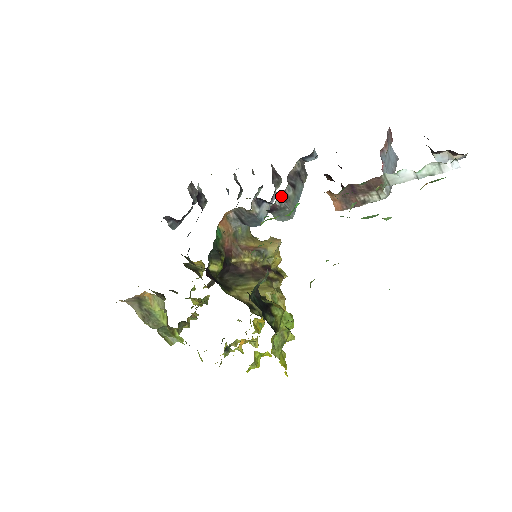
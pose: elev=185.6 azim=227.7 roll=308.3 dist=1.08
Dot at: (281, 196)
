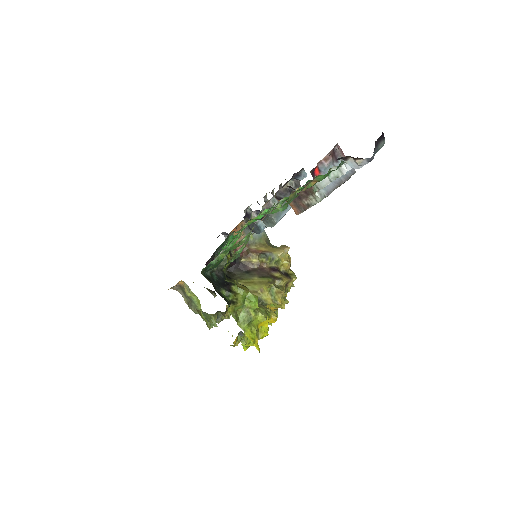
Dot at: (266, 206)
